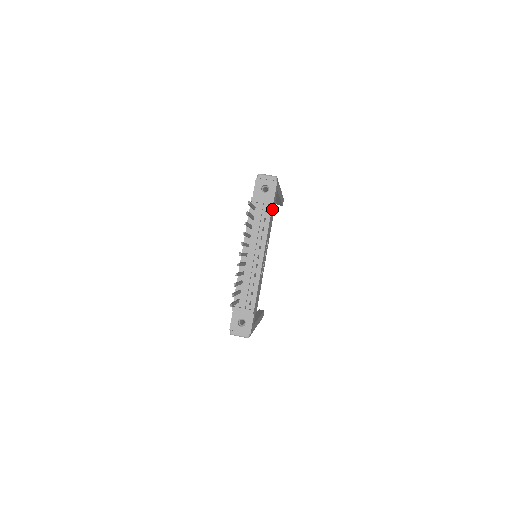
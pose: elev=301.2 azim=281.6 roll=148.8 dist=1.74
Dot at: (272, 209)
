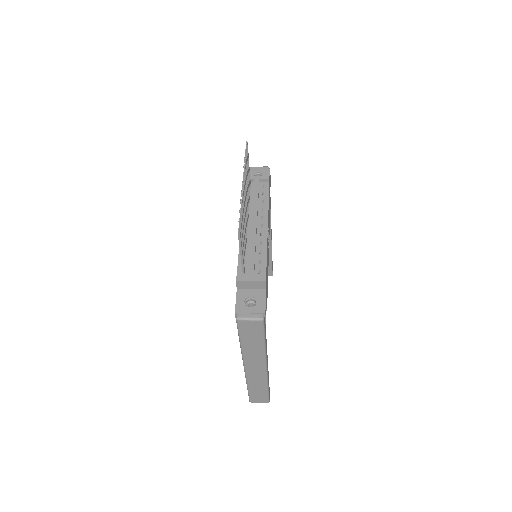
Dot at: (269, 191)
